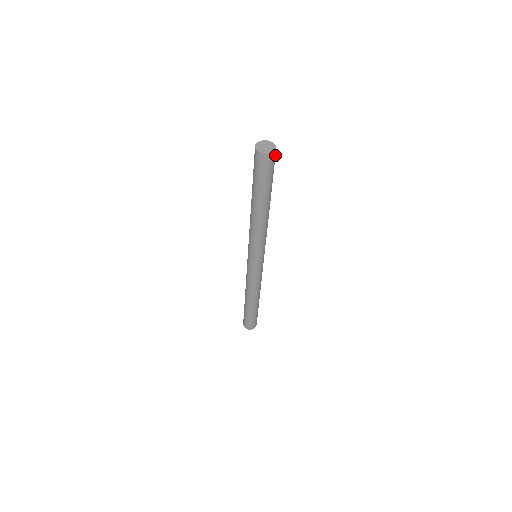
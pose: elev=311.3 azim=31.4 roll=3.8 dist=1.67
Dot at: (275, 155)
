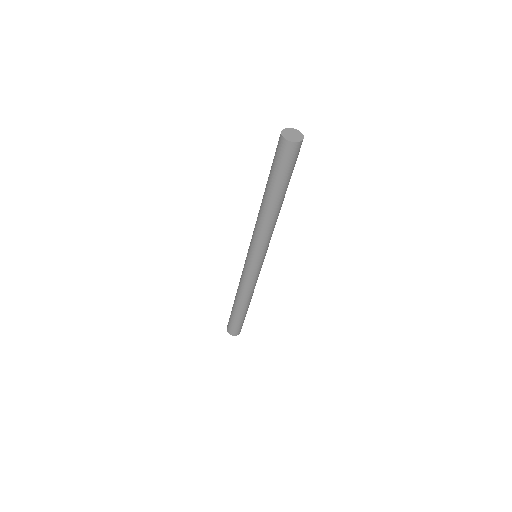
Dot at: (296, 149)
